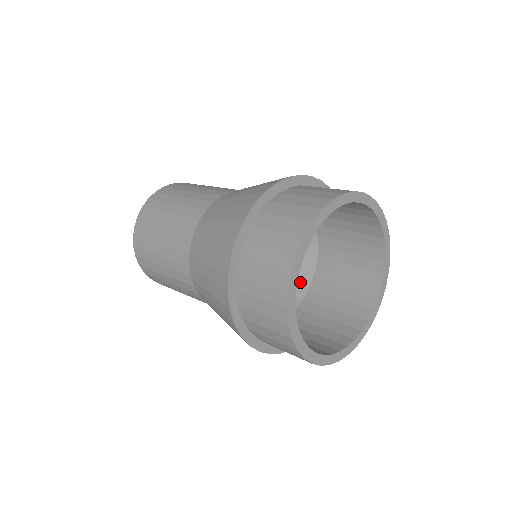
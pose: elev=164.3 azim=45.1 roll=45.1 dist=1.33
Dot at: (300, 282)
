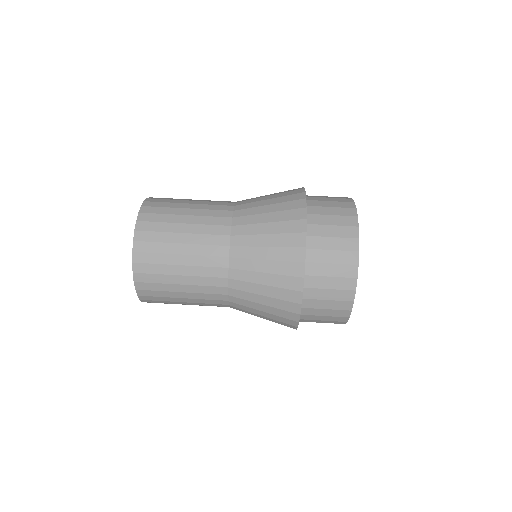
Dot at: occluded
